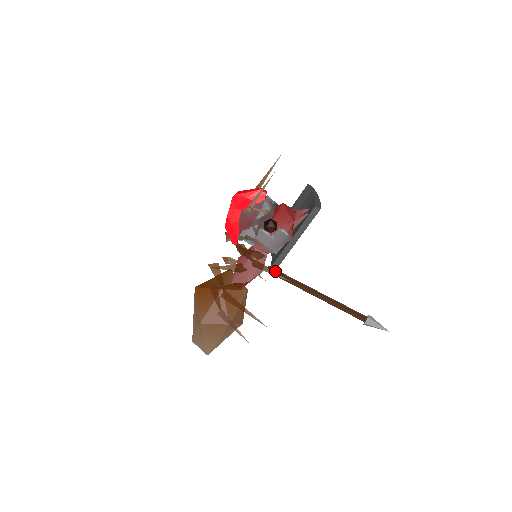
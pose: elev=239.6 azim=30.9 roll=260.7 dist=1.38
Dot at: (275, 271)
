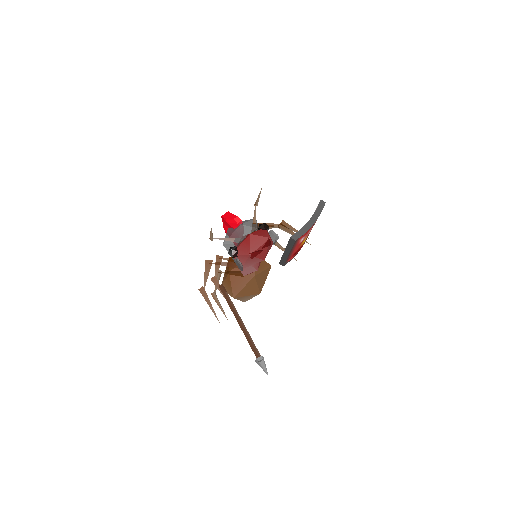
Dot at: (222, 291)
